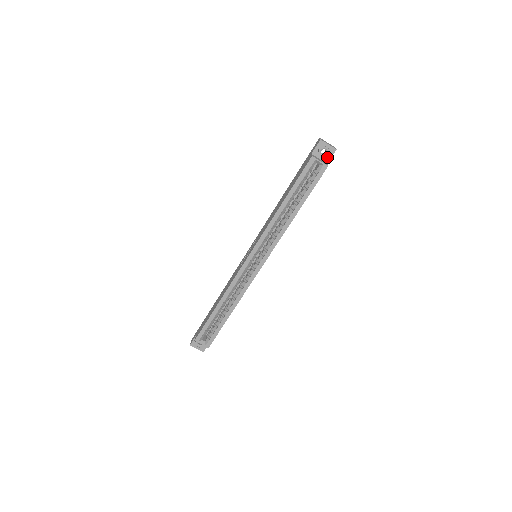
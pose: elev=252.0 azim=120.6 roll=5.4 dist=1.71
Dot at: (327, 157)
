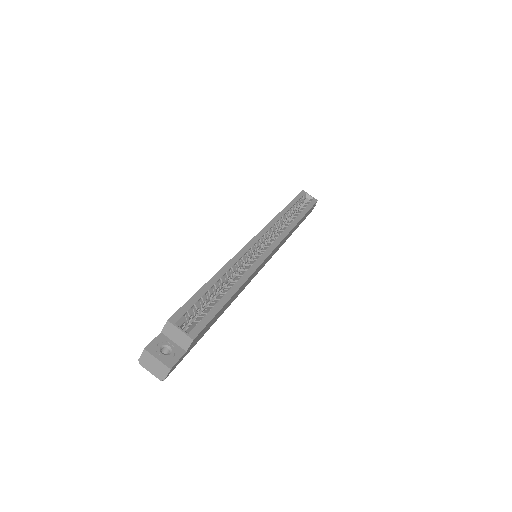
Dot at: occluded
